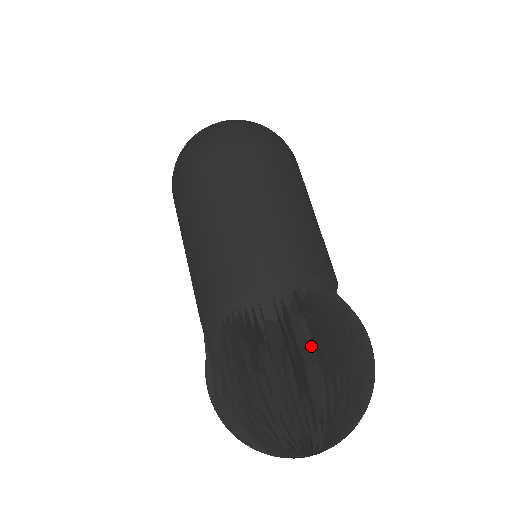
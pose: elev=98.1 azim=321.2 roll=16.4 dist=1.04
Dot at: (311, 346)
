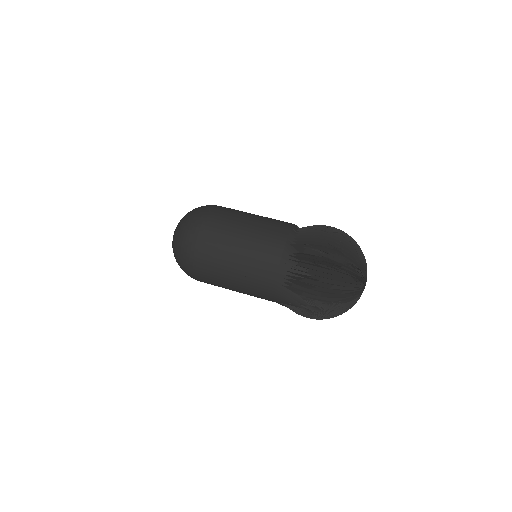
Dot at: (321, 251)
